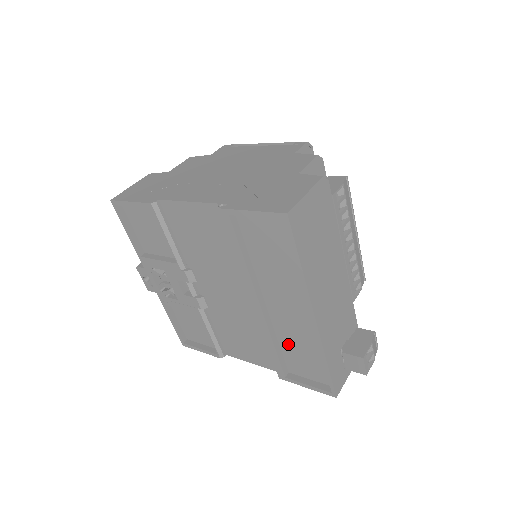
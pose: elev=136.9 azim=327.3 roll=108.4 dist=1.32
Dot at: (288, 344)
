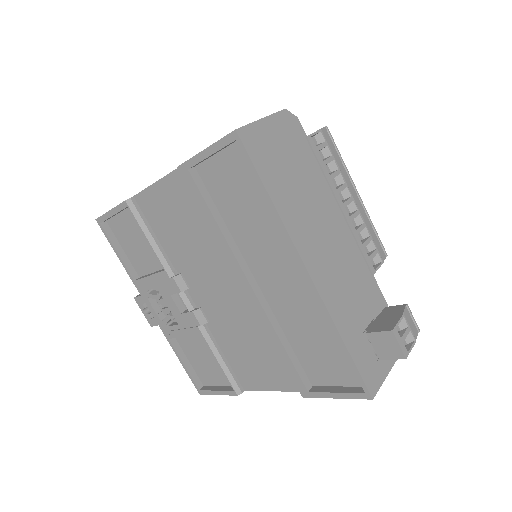
Dot at: (298, 338)
